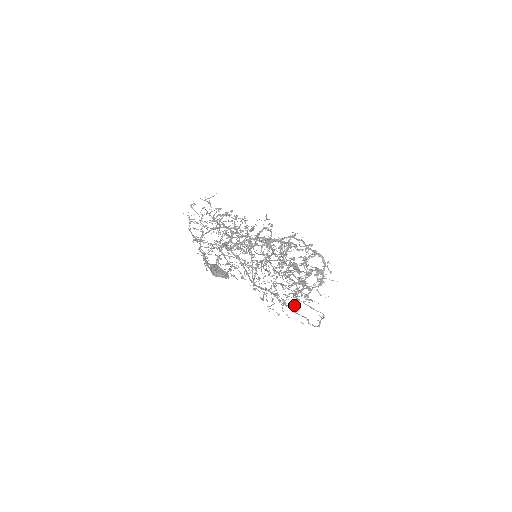
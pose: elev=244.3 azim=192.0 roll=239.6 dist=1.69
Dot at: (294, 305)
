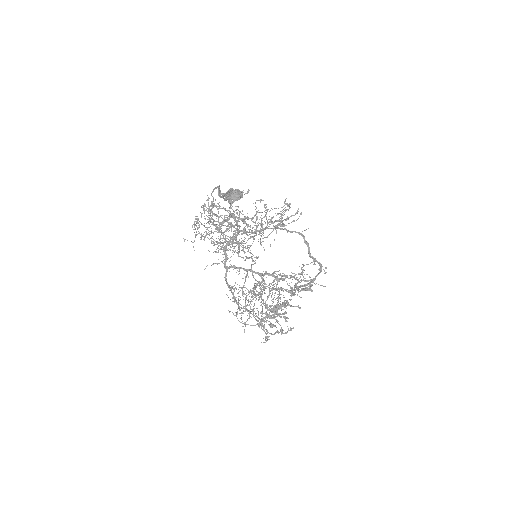
Dot at: (266, 334)
